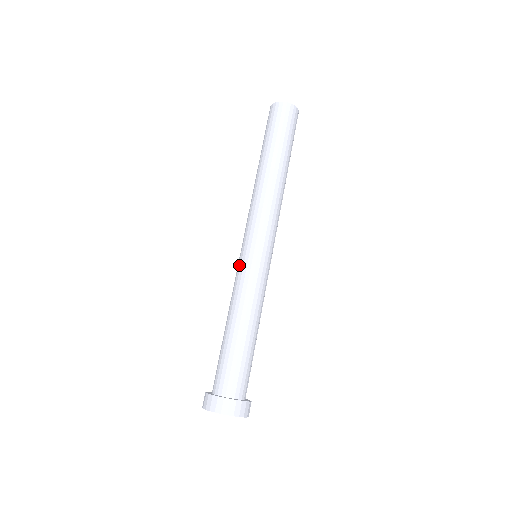
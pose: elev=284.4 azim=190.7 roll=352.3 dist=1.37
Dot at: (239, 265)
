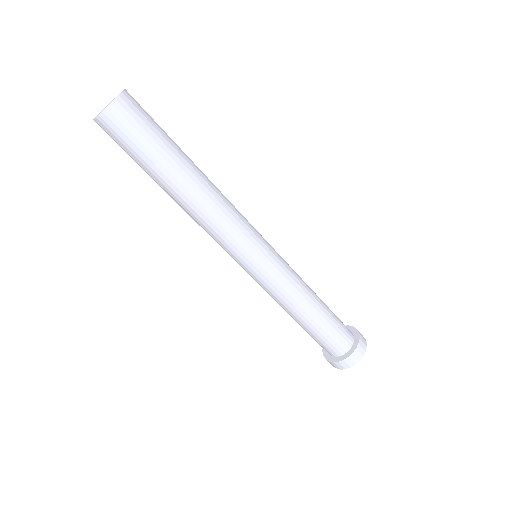
Dot at: (257, 281)
